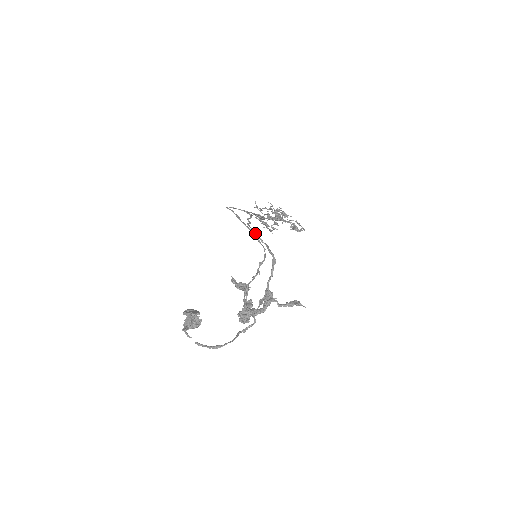
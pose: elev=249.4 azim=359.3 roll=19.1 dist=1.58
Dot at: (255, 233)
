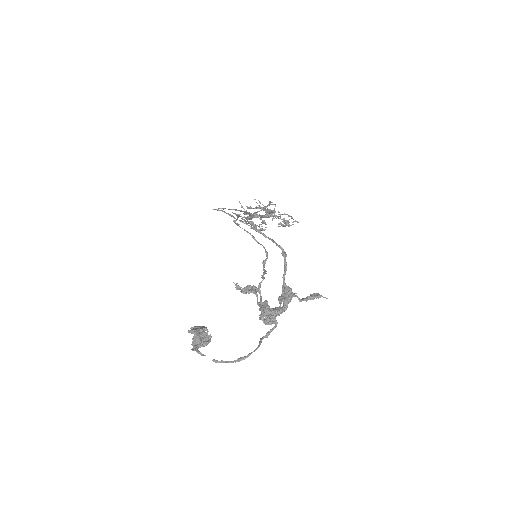
Dot at: (255, 228)
